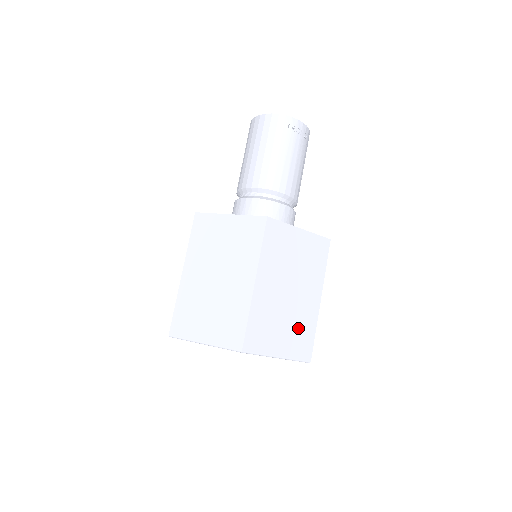
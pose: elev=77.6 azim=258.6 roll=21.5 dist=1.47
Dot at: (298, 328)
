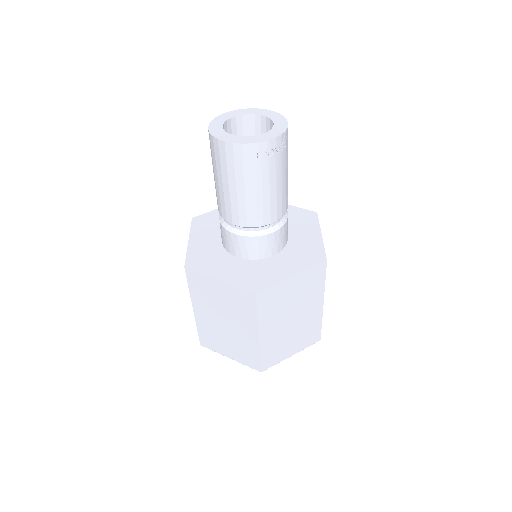
Dot at: (305, 332)
